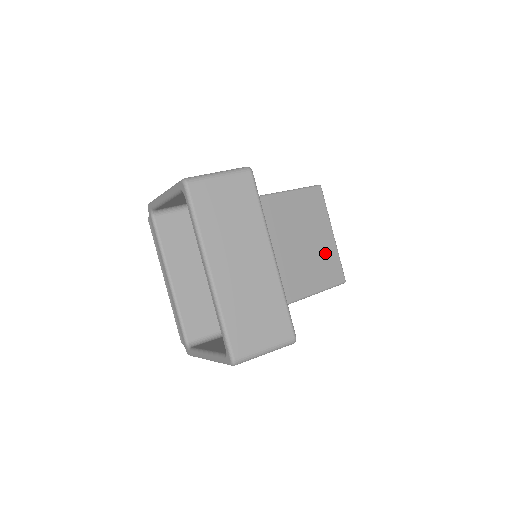
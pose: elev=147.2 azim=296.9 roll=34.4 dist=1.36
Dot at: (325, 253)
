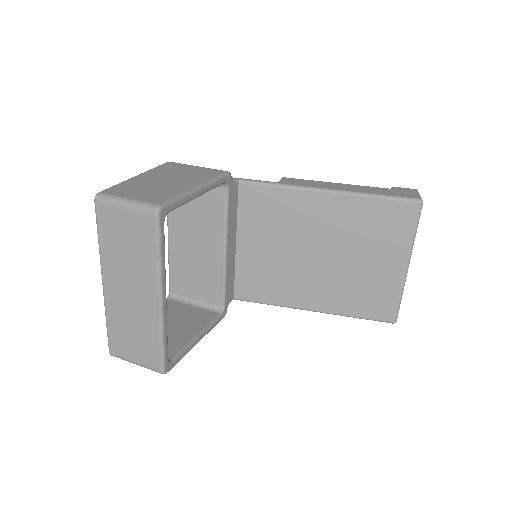
Dot at: (379, 282)
